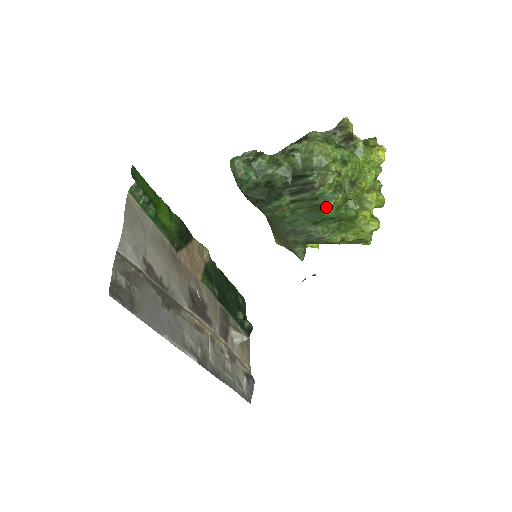
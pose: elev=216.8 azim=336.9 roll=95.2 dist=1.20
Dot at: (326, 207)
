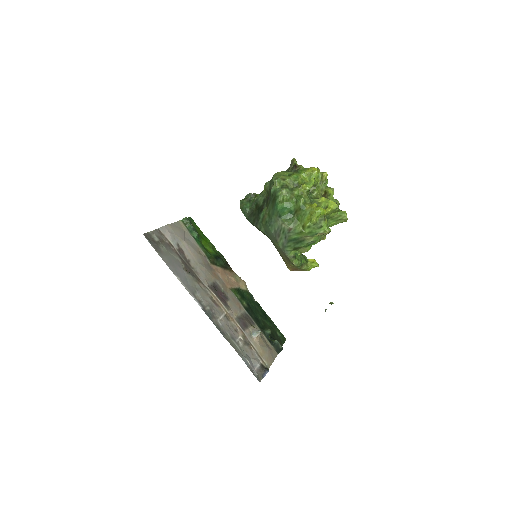
Dot at: (277, 197)
